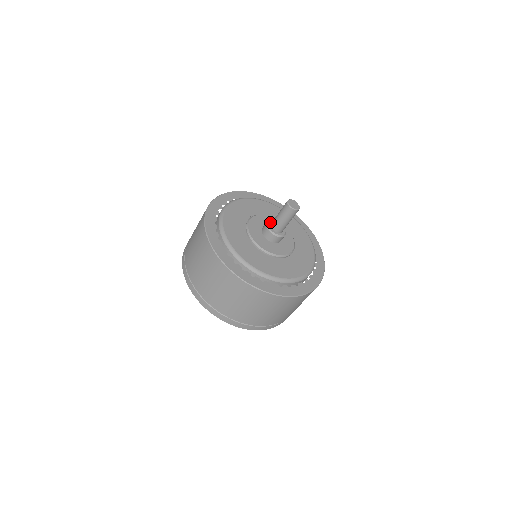
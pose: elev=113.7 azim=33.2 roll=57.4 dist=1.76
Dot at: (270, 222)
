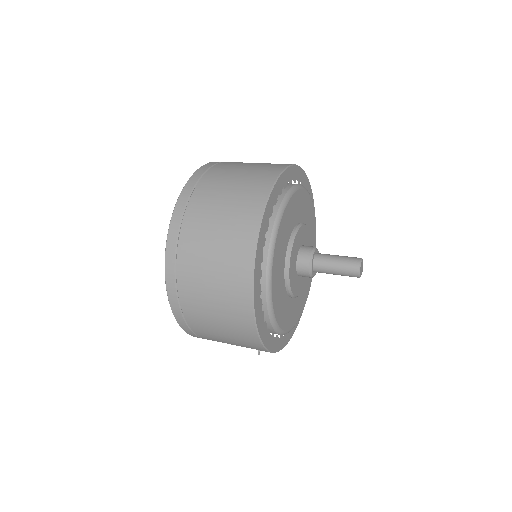
Dot at: occluded
